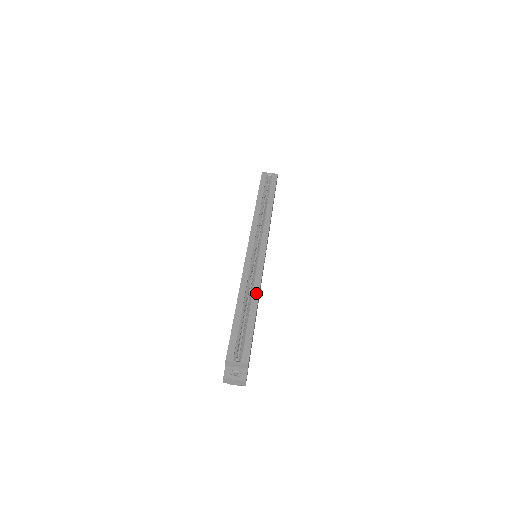
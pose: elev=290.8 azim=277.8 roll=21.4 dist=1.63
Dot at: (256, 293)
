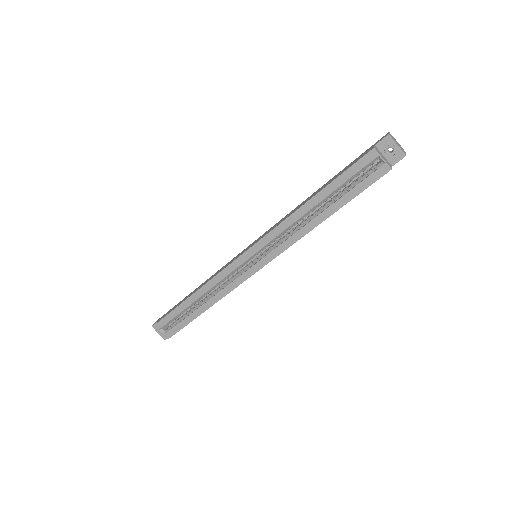
Dot at: (215, 300)
